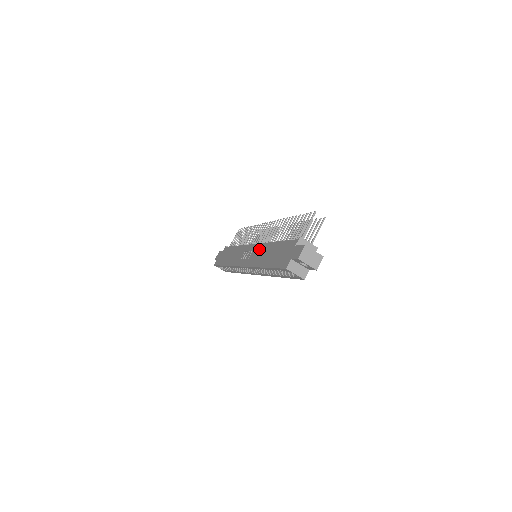
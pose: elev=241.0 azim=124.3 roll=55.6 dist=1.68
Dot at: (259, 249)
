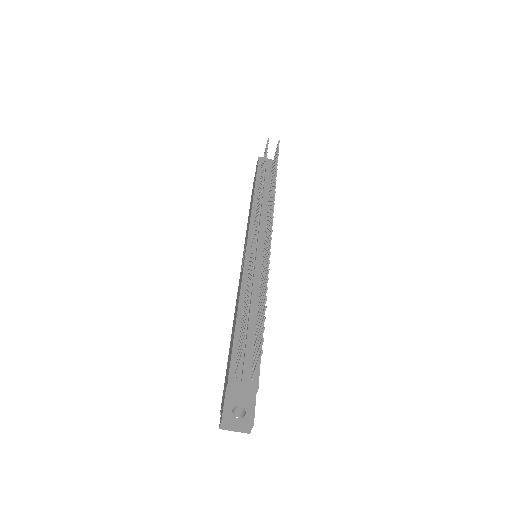
Dot at: (240, 282)
